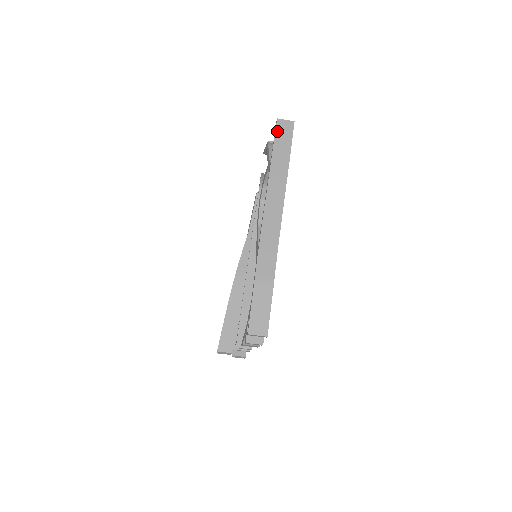
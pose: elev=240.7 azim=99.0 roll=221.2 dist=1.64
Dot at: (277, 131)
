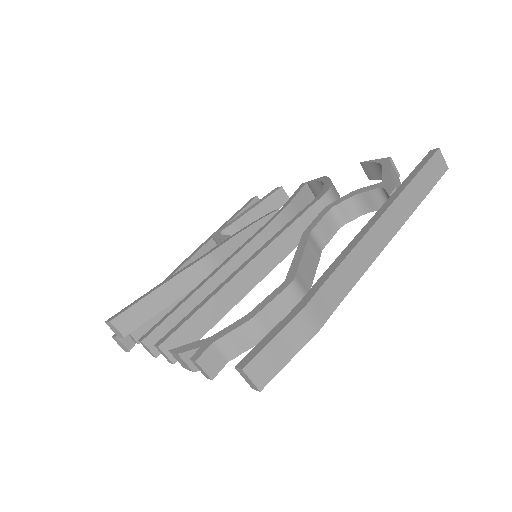
Dot at: (431, 160)
